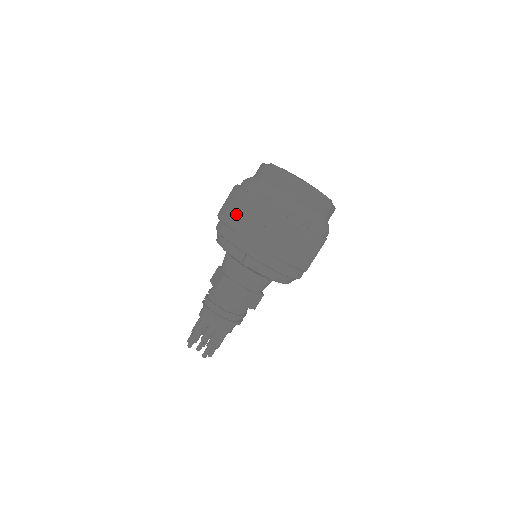
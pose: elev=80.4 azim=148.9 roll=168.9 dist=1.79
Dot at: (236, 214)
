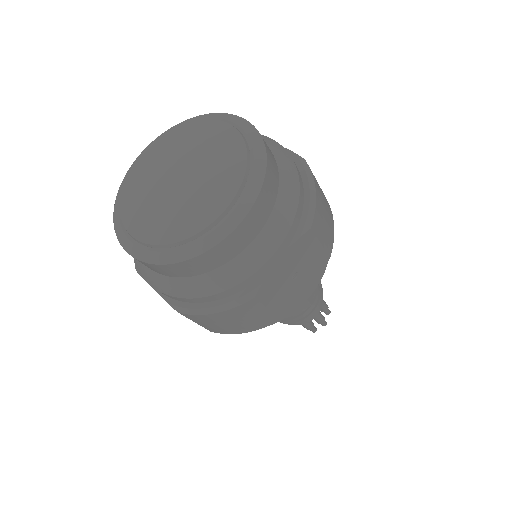
Dot at: occluded
